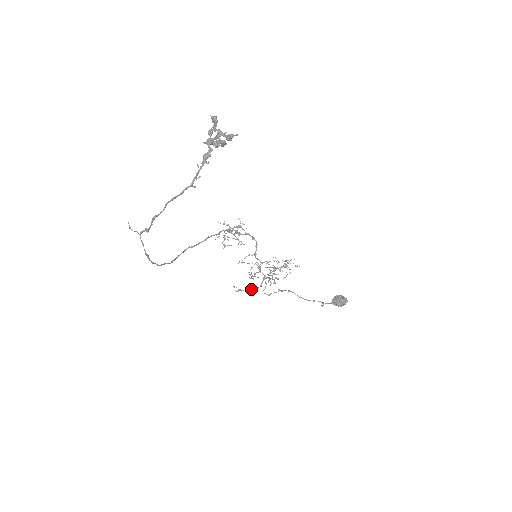
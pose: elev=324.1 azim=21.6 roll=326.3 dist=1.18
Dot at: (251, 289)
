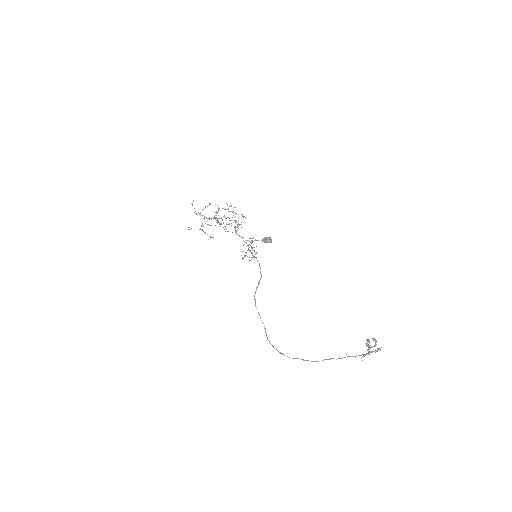
Dot at: (211, 237)
